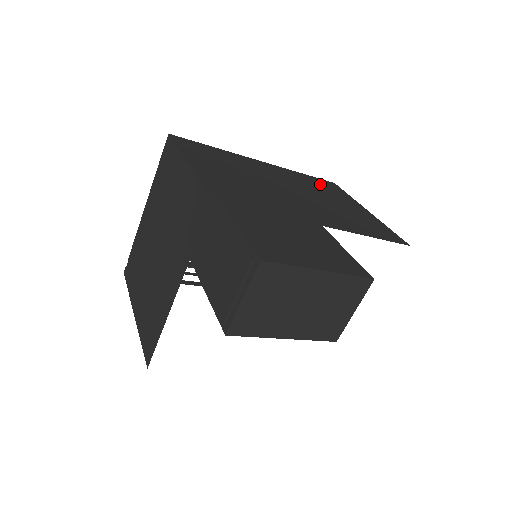
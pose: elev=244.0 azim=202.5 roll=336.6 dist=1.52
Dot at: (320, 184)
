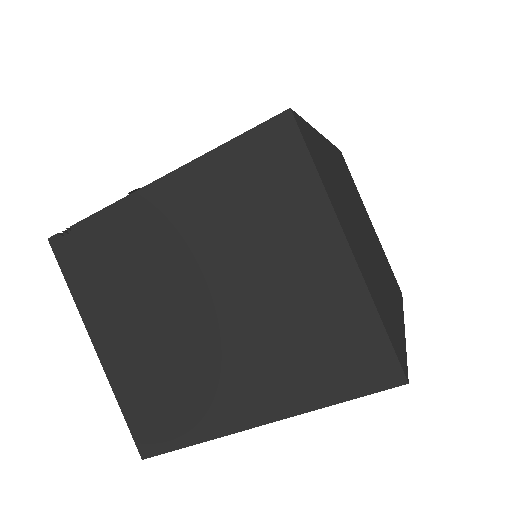
Dot at: occluded
